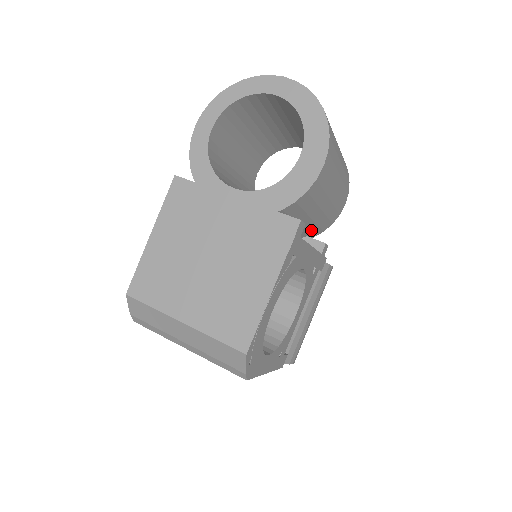
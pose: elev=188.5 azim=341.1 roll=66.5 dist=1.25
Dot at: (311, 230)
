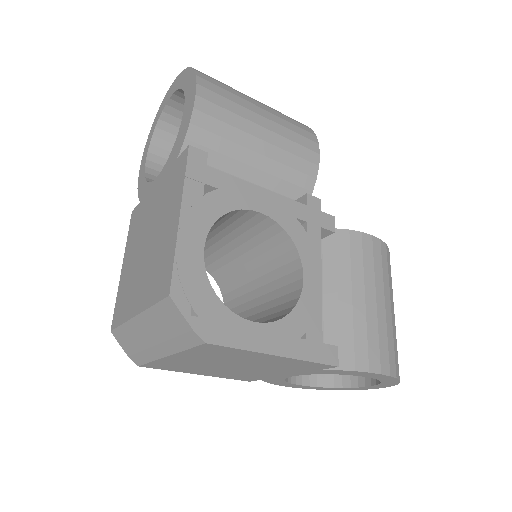
Dot at: (283, 190)
